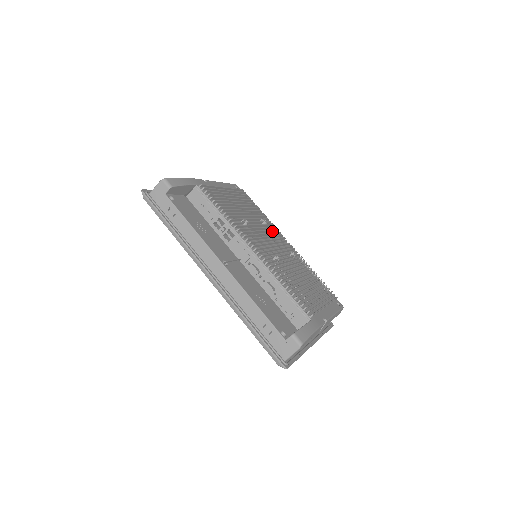
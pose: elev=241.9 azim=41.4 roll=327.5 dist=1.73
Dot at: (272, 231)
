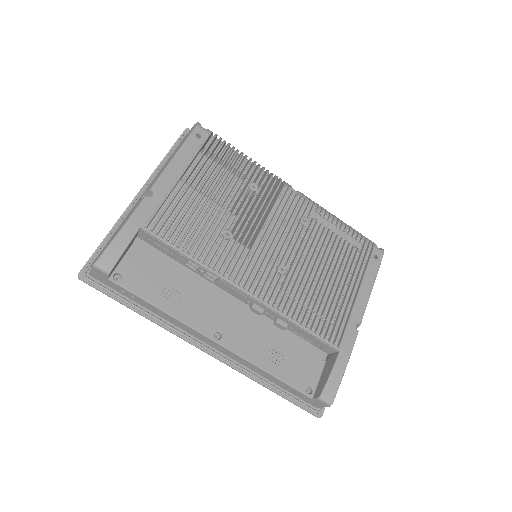
Dot at: (268, 194)
